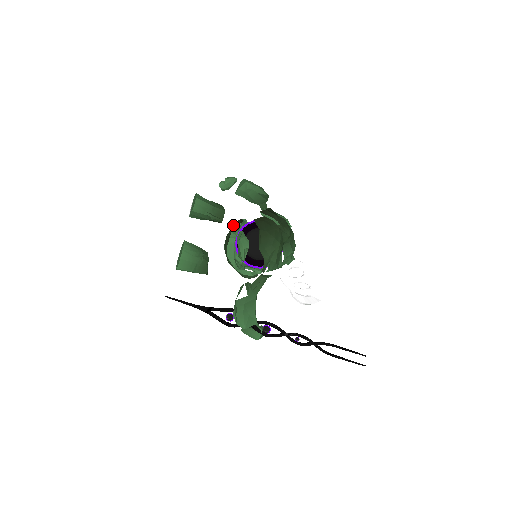
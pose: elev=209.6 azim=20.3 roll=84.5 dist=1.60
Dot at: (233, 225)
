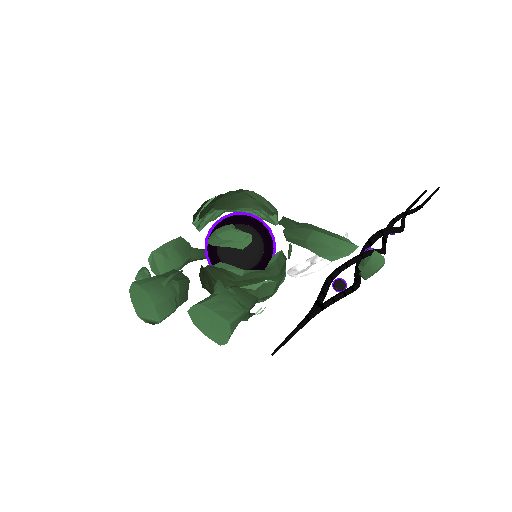
Dot at: (203, 282)
